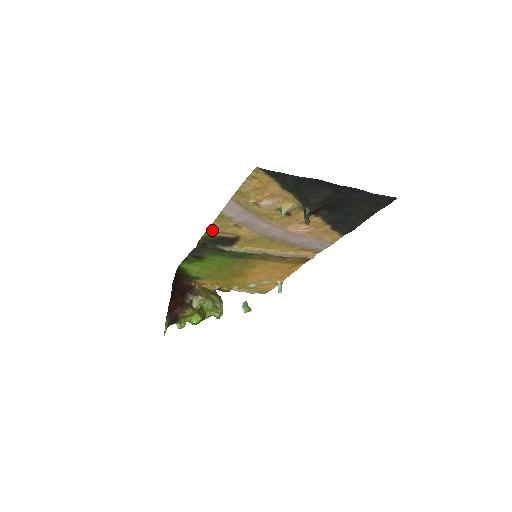
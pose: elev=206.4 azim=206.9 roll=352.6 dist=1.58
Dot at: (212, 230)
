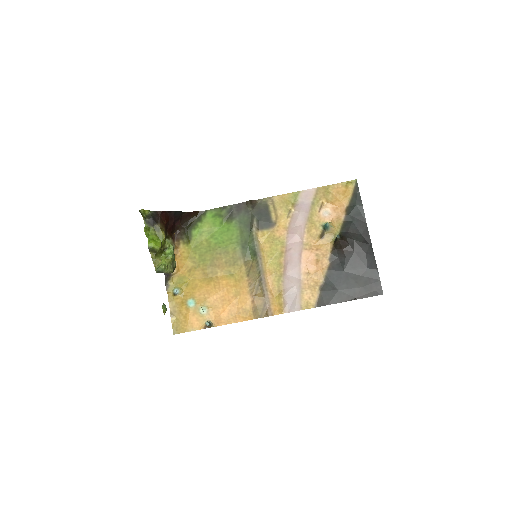
Dot at: (275, 200)
